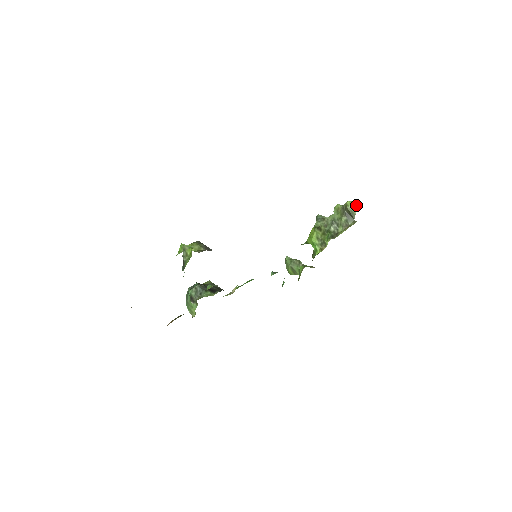
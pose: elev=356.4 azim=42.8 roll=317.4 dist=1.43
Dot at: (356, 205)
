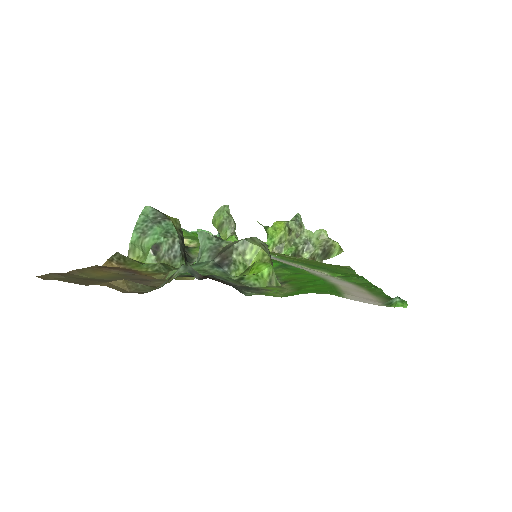
Dot at: (339, 253)
